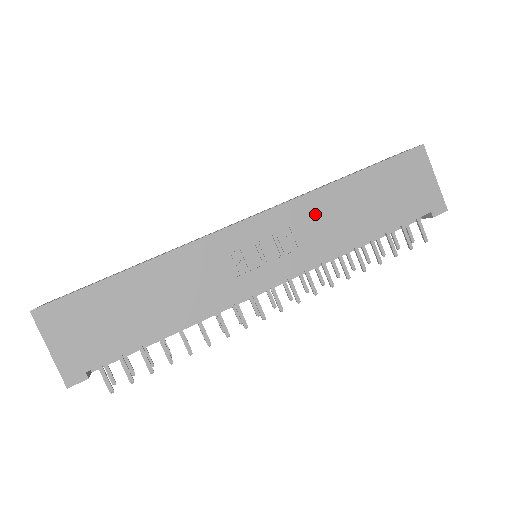
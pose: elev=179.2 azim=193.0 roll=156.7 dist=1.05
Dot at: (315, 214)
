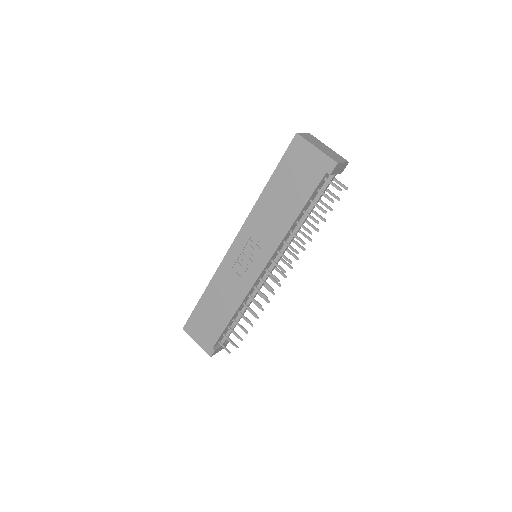
Dot at: (261, 220)
